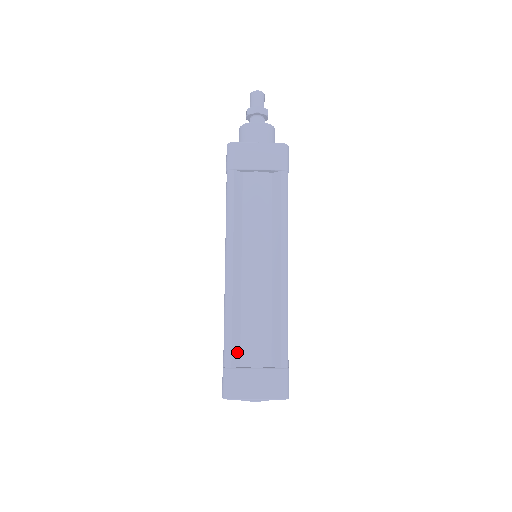
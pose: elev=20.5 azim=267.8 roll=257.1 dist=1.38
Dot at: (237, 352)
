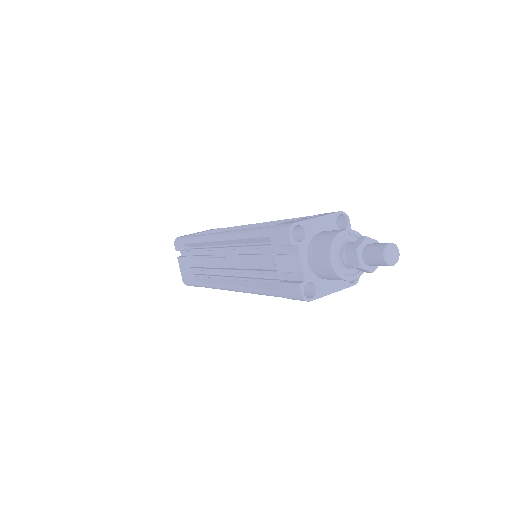
Dot at: occluded
